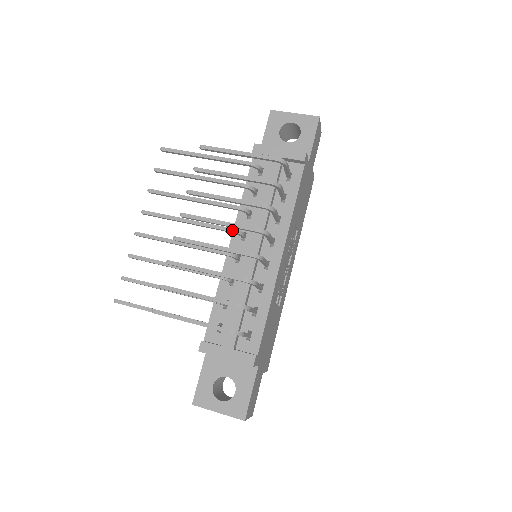
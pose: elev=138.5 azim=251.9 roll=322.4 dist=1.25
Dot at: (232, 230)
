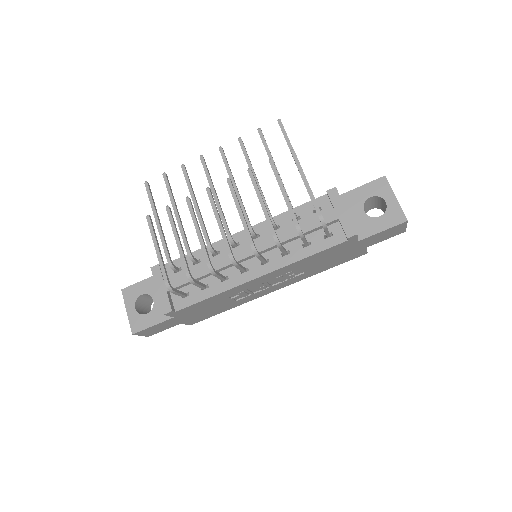
Dot at: (249, 225)
